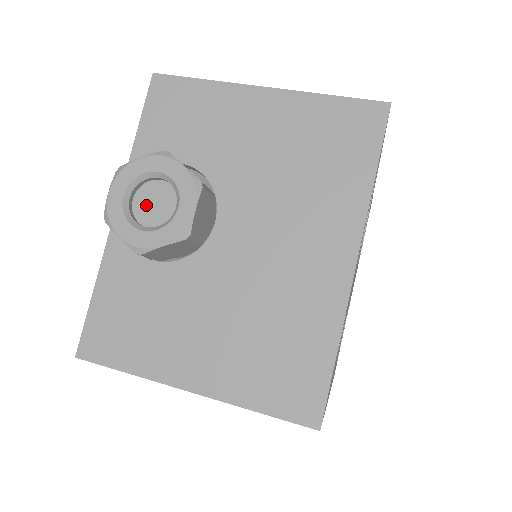
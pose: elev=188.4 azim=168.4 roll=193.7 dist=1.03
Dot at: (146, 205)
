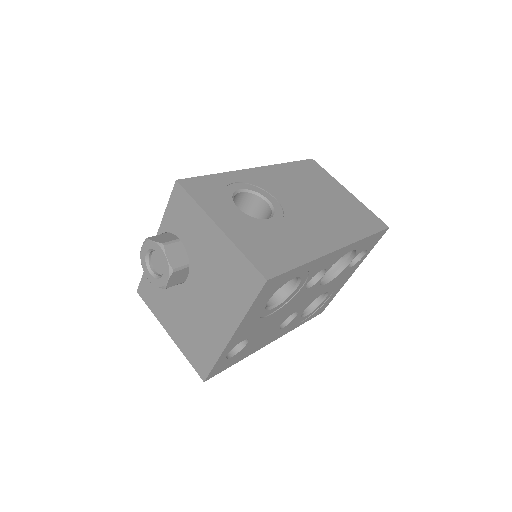
Dot at: (156, 260)
